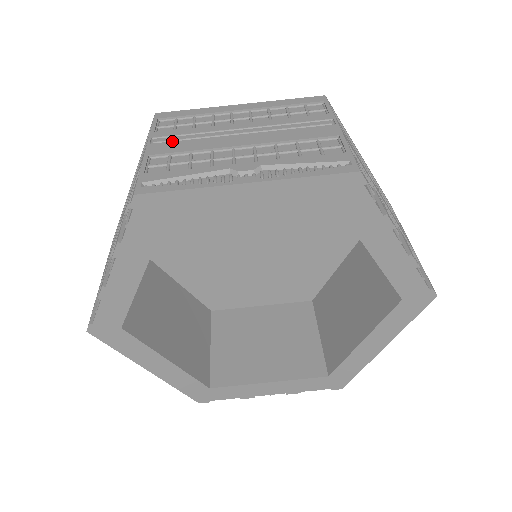
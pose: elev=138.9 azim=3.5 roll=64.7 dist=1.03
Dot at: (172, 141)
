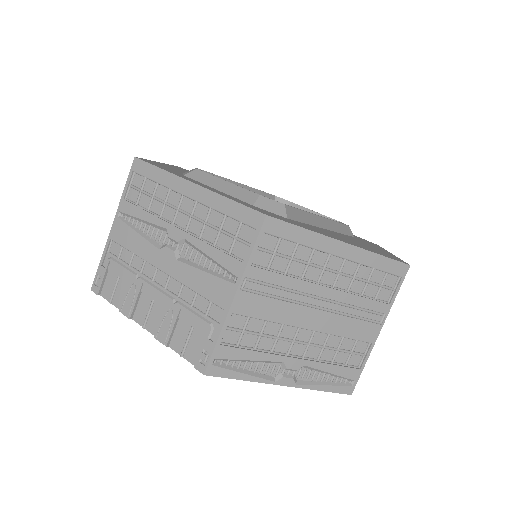
Dot at: (260, 295)
